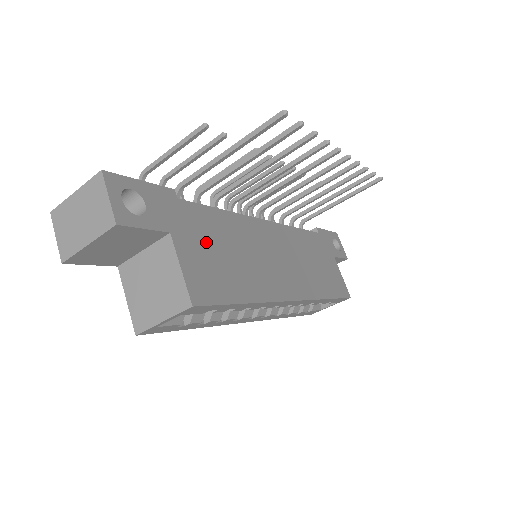
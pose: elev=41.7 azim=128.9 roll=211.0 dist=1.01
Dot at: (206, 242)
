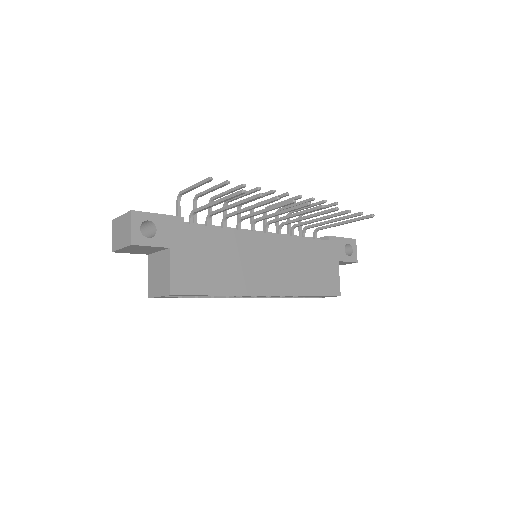
Dot at: (198, 253)
